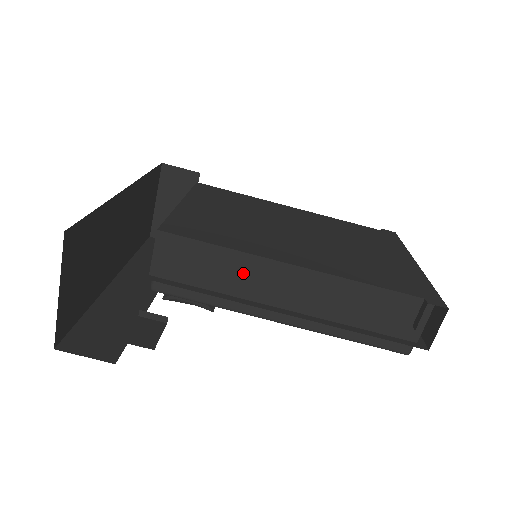
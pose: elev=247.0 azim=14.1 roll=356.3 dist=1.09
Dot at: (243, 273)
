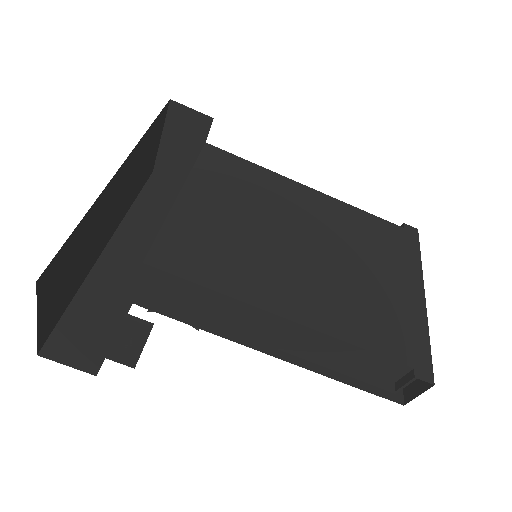
Dot at: (231, 313)
